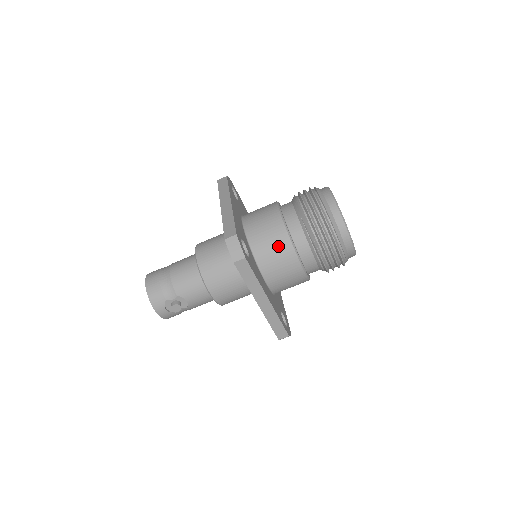
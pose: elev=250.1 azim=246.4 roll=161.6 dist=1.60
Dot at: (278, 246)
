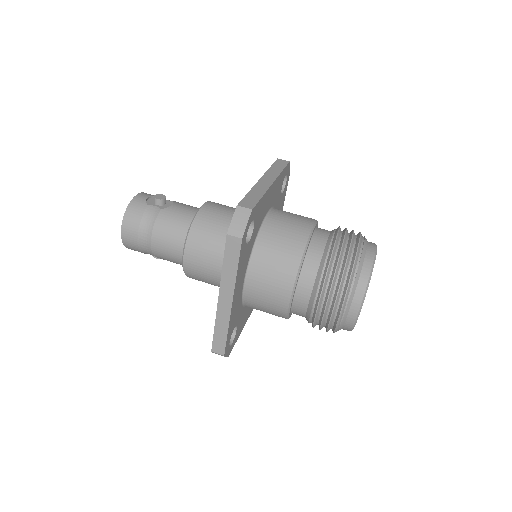
Dot at: occluded
